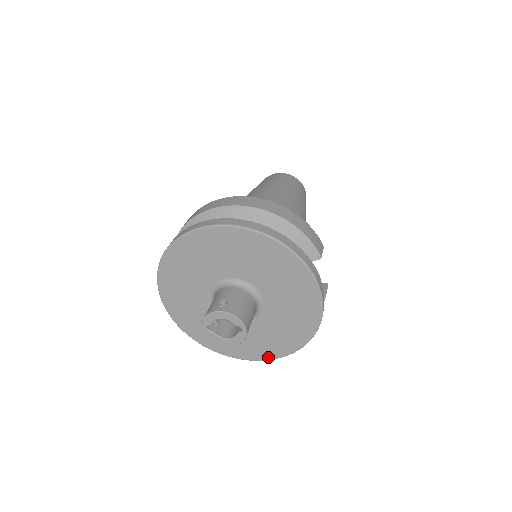
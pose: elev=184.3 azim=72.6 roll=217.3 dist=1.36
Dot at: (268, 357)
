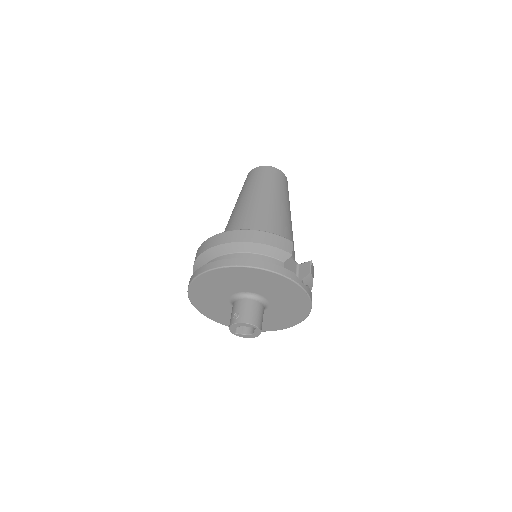
Dot at: (292, 325)
